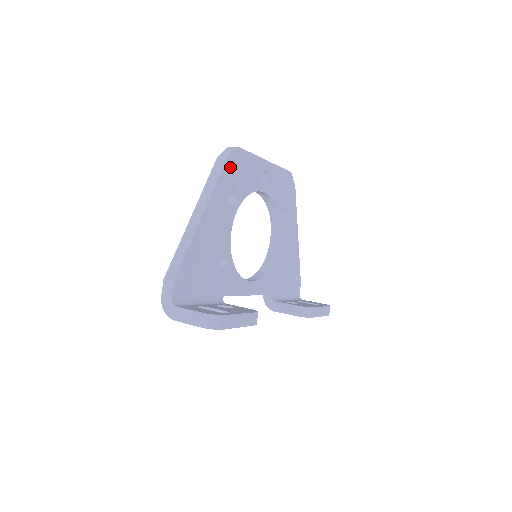
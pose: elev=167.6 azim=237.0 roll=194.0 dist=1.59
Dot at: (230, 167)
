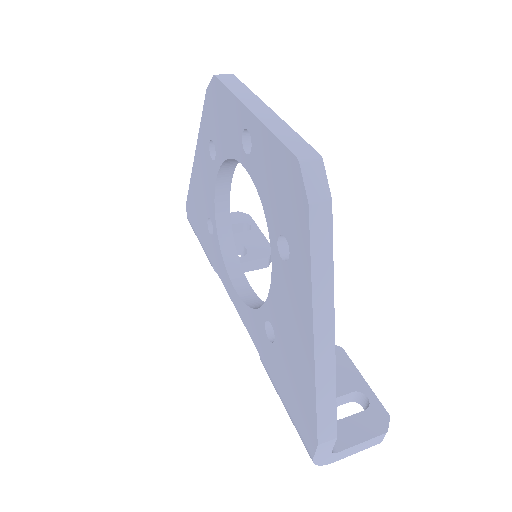
Dot at: occluded
